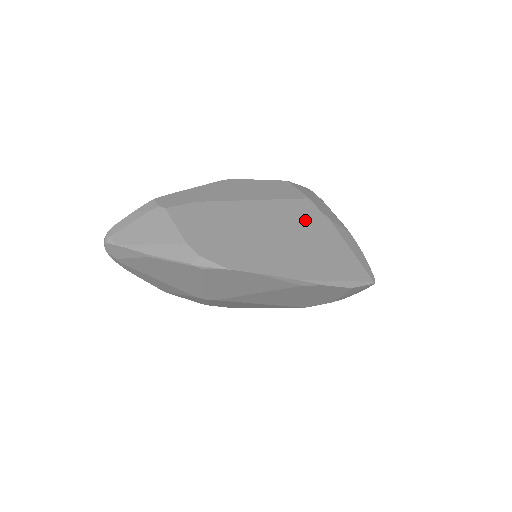
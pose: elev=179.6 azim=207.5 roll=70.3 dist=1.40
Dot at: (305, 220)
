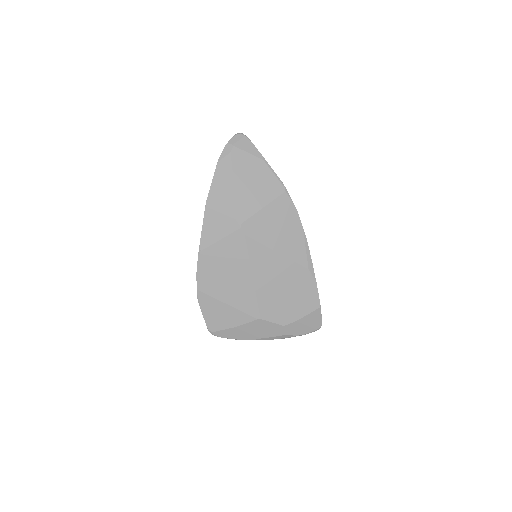
Dot at: occluded
